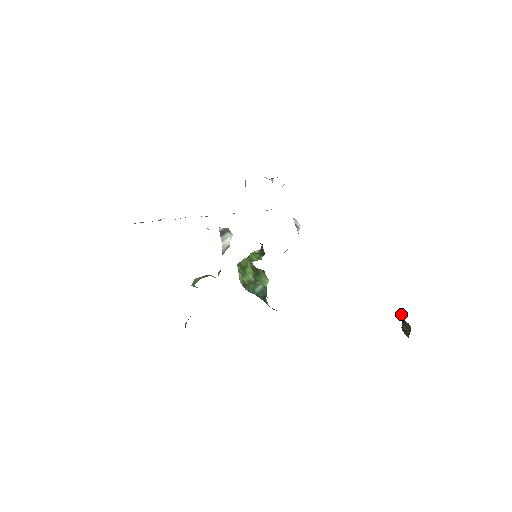
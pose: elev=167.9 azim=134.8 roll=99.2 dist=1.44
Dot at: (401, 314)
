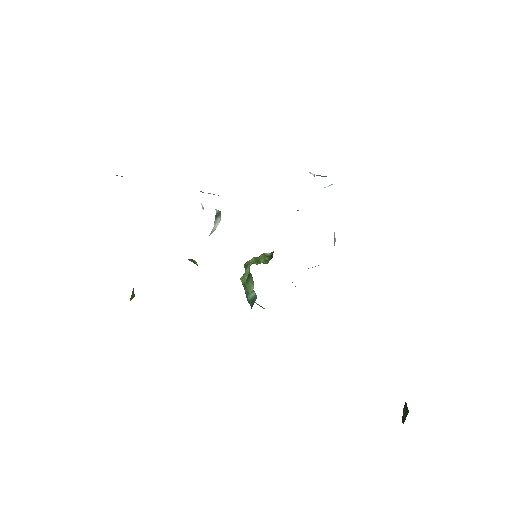
Dot at: occluded
